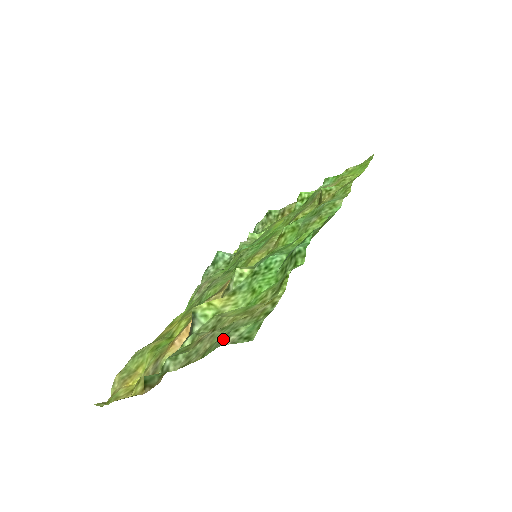
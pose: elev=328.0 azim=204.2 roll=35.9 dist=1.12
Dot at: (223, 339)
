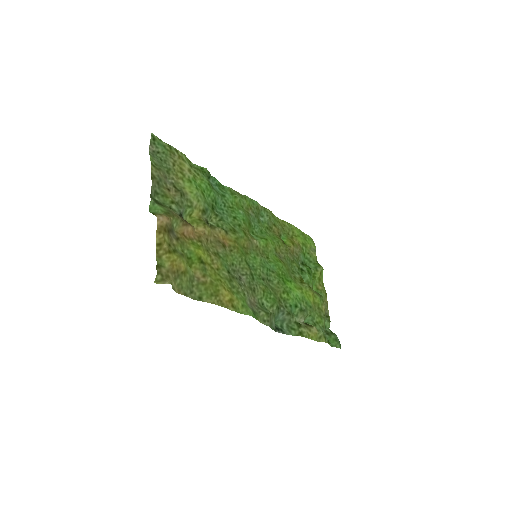
Dot at: (153, 155)
